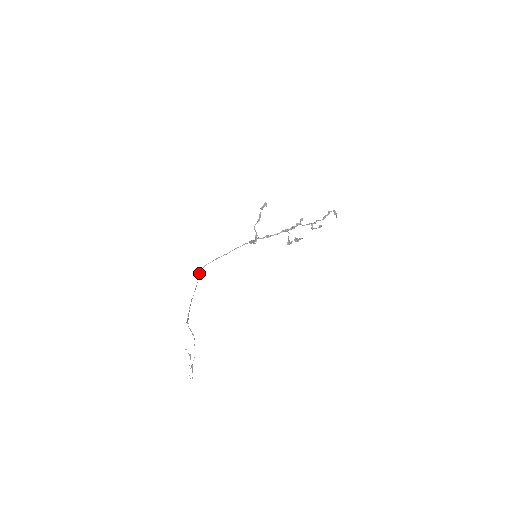
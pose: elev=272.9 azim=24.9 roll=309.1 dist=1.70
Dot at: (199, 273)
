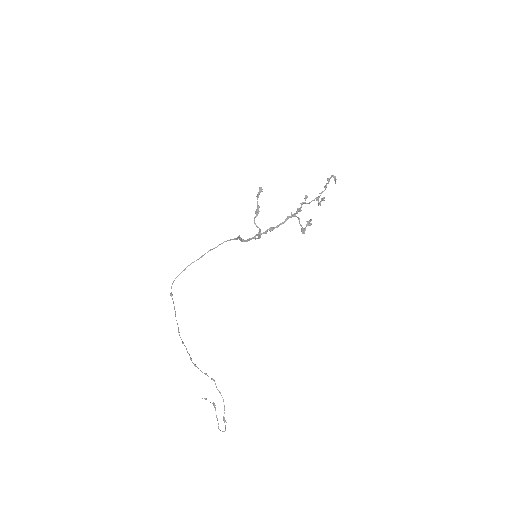
Dot at: (170, 293)
